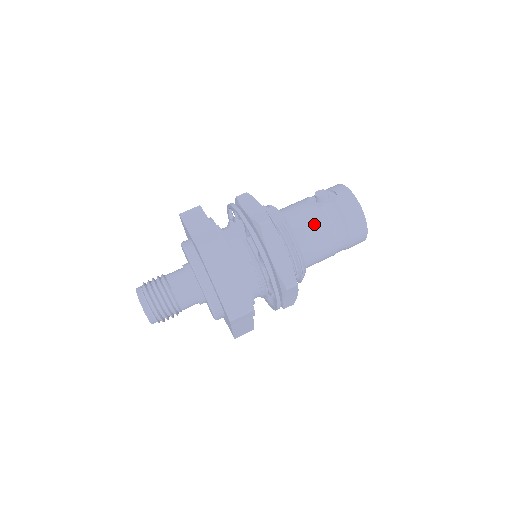
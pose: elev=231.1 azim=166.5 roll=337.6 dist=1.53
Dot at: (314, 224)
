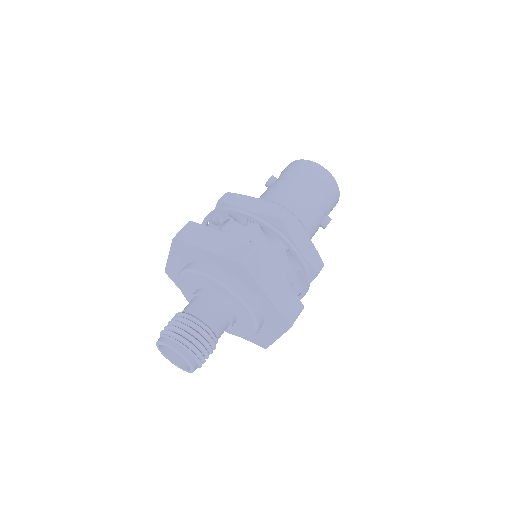
Dot at: (275, 189)
